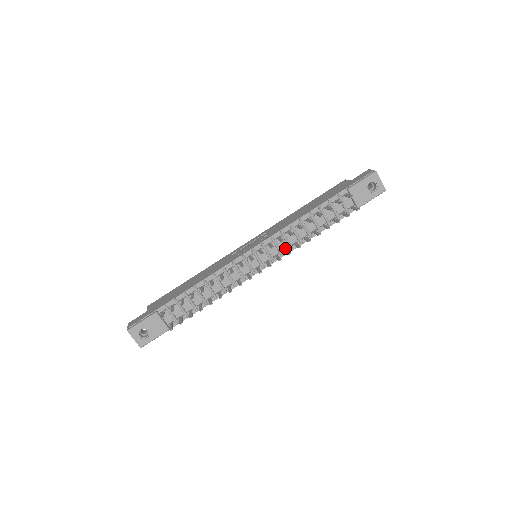
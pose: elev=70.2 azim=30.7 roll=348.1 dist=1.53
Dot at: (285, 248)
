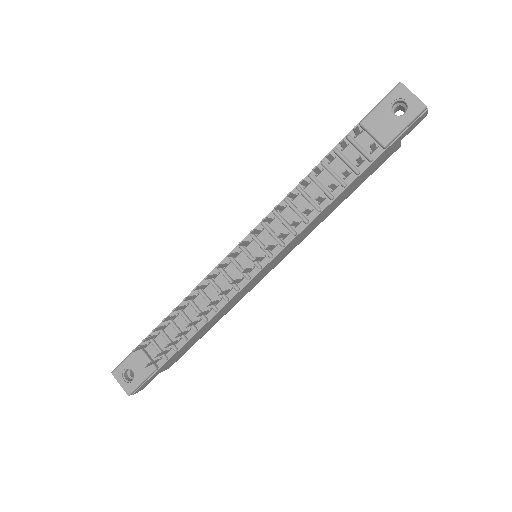
Dot at: occluded
